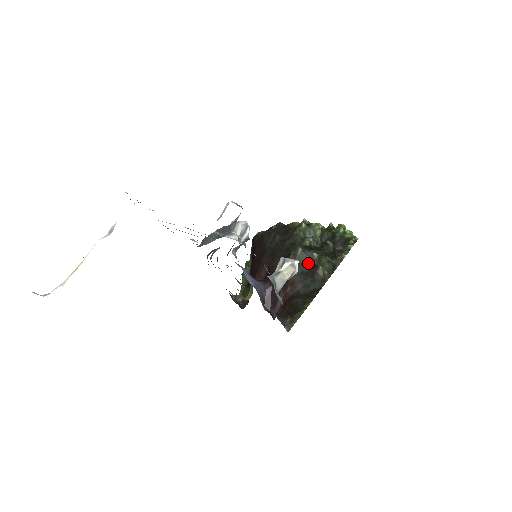
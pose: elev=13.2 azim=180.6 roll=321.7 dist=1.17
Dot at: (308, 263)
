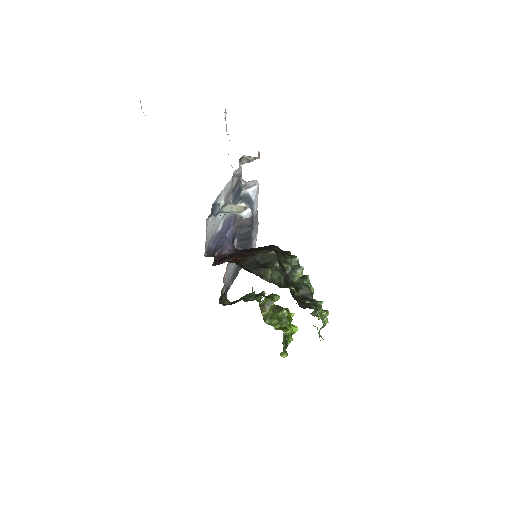
Dot at: (268, 263)
